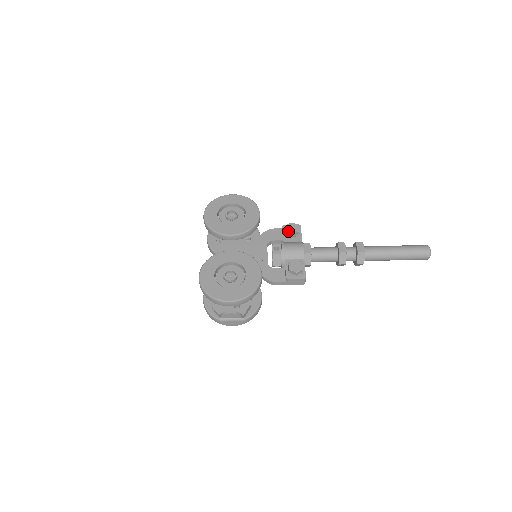
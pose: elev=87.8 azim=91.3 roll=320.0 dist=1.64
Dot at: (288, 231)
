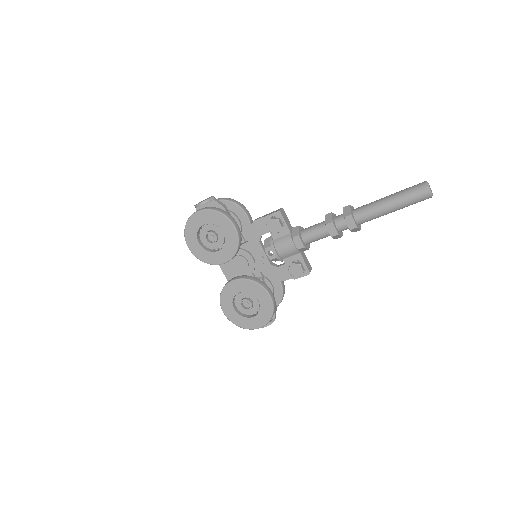
Dot at: (271, 232)
